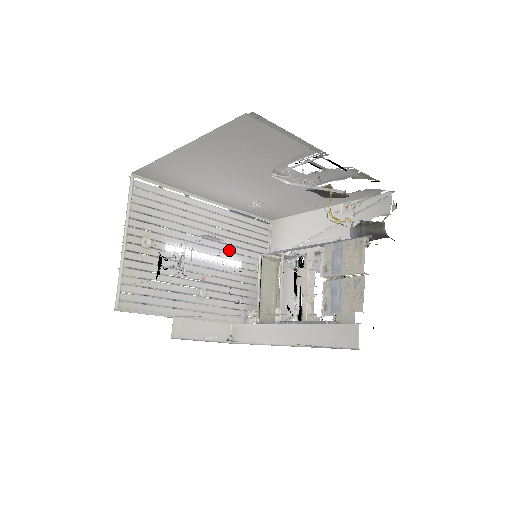
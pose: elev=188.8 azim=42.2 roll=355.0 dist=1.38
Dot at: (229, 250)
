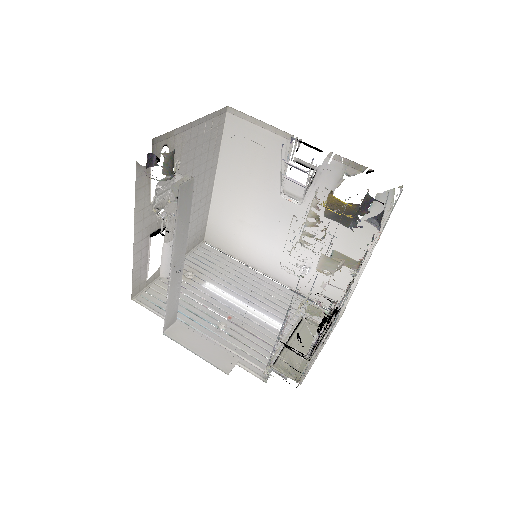
Dot at: (273, 313)
